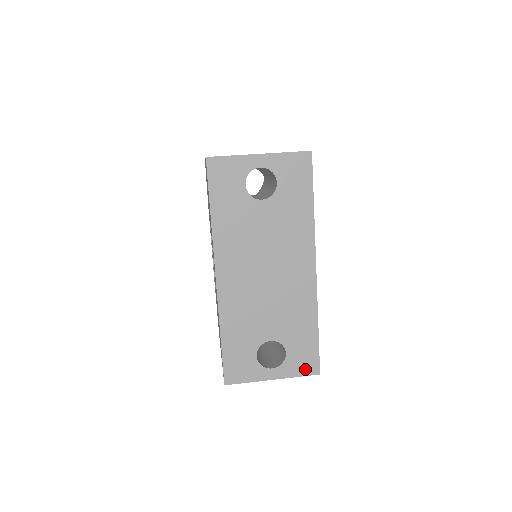
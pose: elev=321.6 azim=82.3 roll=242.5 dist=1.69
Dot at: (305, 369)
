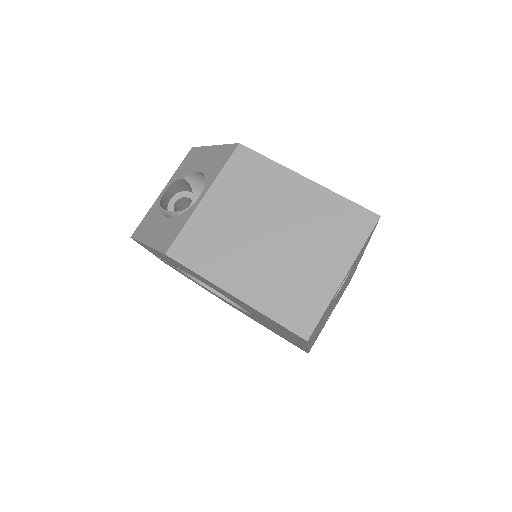
Dot at: occluded
